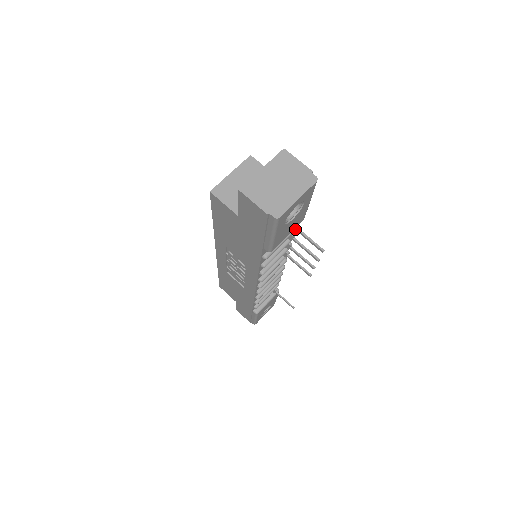
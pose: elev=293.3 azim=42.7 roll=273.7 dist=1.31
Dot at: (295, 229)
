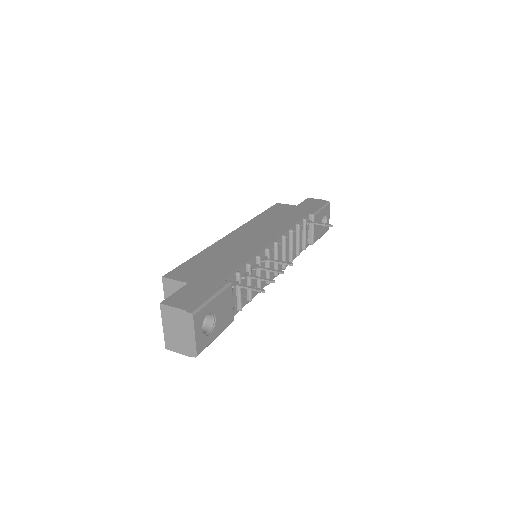
Dot at: (236, 285)
